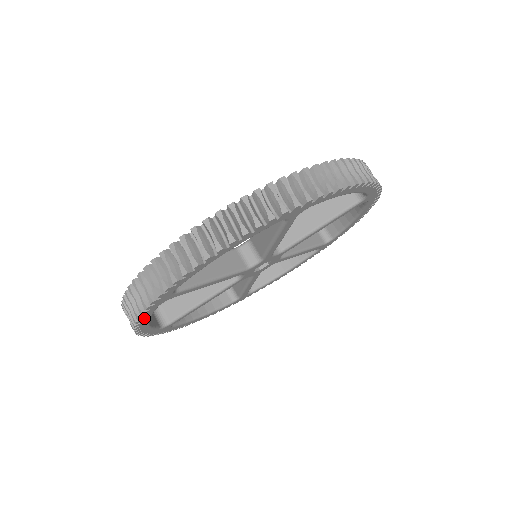
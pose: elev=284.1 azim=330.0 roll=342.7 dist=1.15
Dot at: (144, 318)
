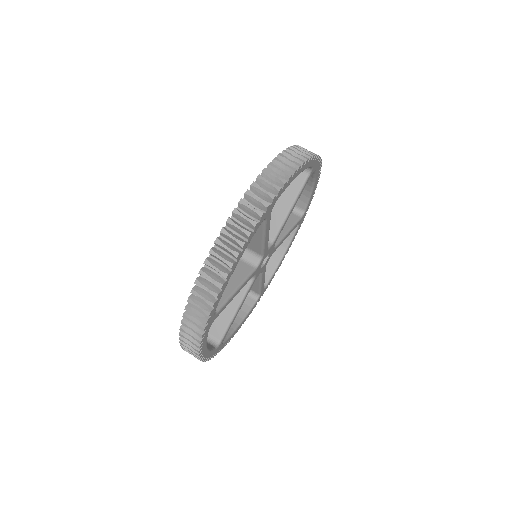
Dot at: (203, 345)
